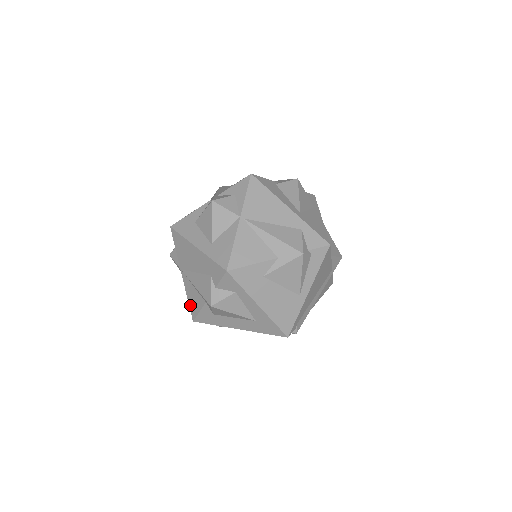
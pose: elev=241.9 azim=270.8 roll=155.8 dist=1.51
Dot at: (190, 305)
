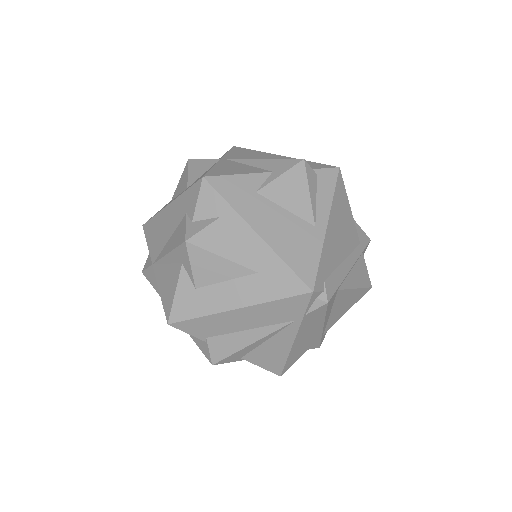
Dot at: (163, 301)
